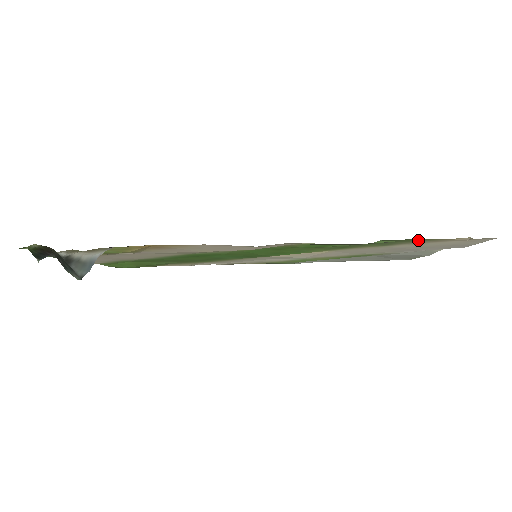
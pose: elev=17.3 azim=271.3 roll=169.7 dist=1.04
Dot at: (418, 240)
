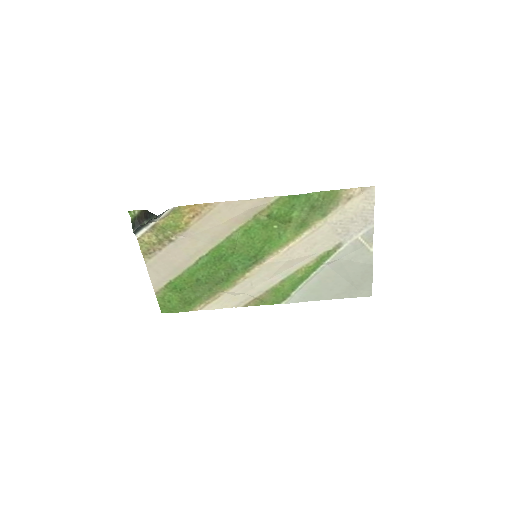
Dot at: (335, 197)
